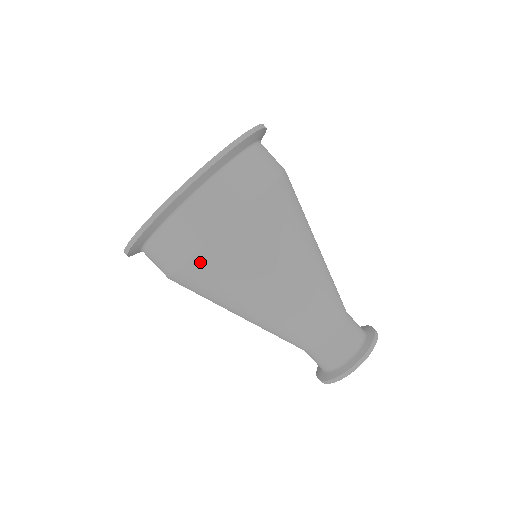
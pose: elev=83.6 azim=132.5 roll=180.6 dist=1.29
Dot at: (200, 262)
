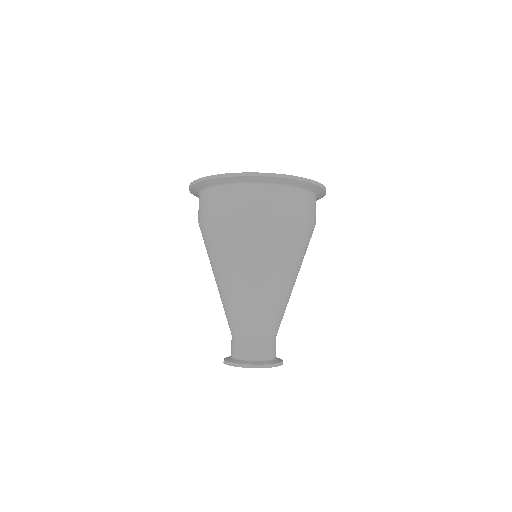
Dot at: (229, 222)
